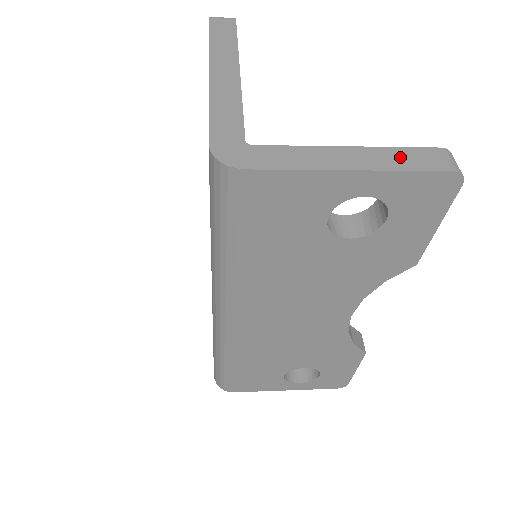
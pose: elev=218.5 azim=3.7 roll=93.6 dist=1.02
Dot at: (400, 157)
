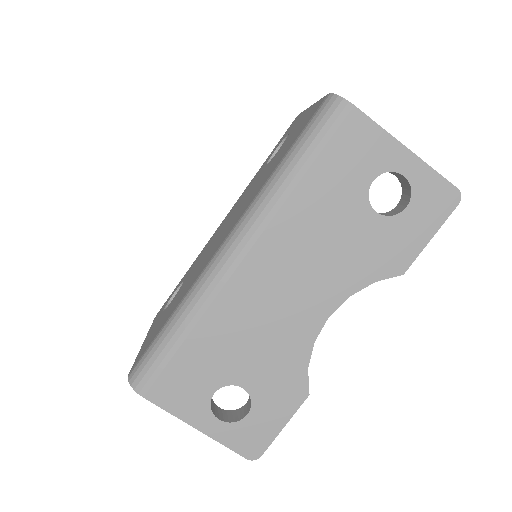
Dot at: occluded
